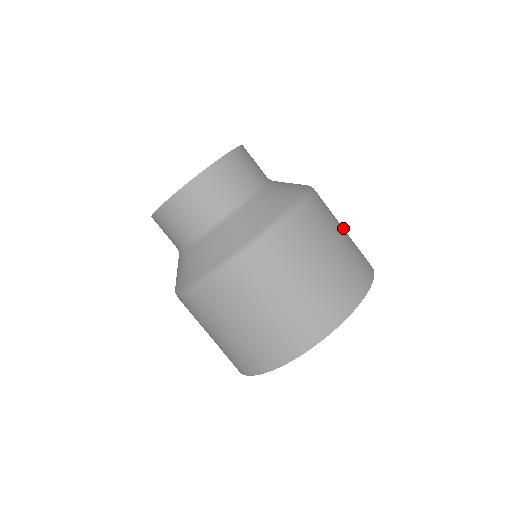
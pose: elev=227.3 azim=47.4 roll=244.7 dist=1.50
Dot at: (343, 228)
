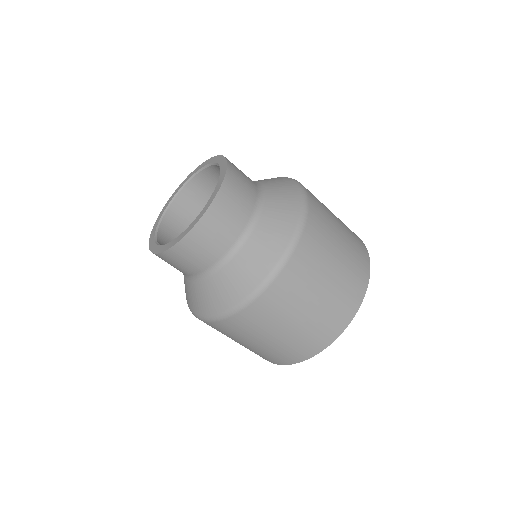
Dot at: (339, 227)
